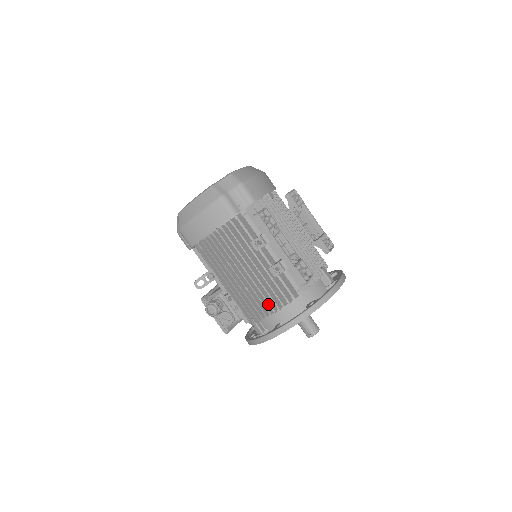
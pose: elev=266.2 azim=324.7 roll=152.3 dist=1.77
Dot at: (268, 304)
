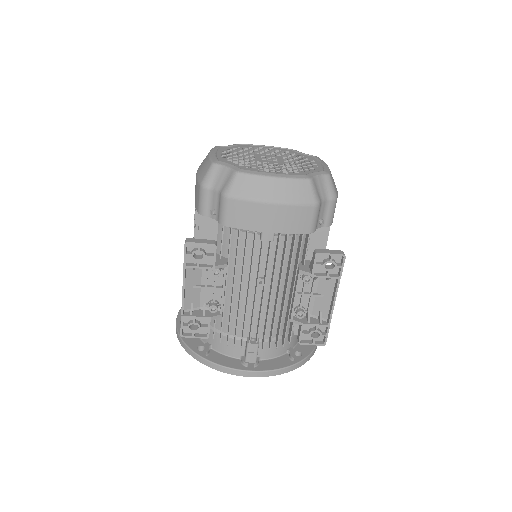
Dot at: occluded
